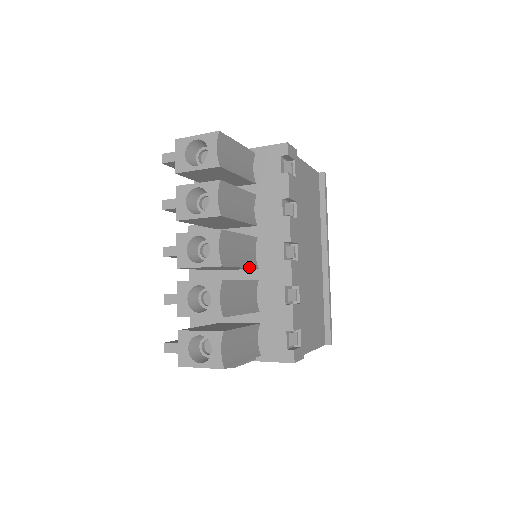
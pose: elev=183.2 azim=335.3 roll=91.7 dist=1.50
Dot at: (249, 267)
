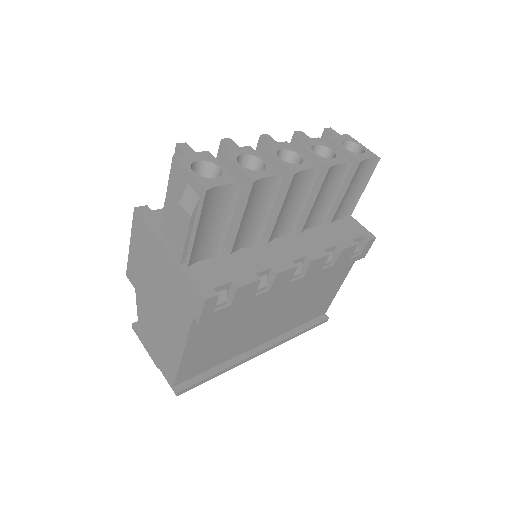
Dot at: (275, 225)
